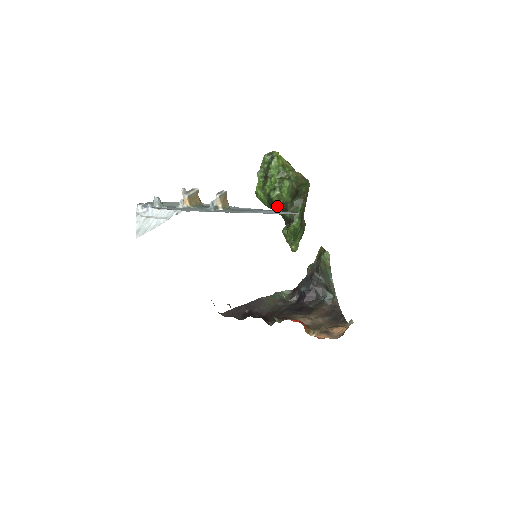
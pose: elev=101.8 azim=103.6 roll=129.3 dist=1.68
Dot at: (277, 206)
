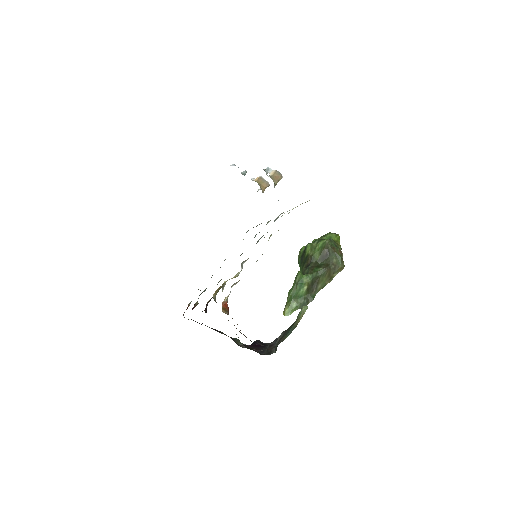
Dot at: (305, 260)
